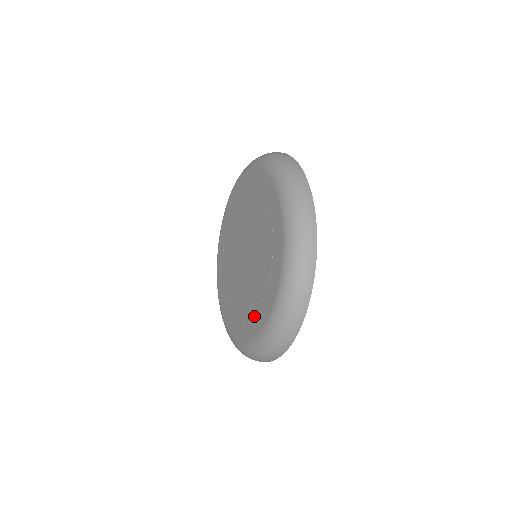
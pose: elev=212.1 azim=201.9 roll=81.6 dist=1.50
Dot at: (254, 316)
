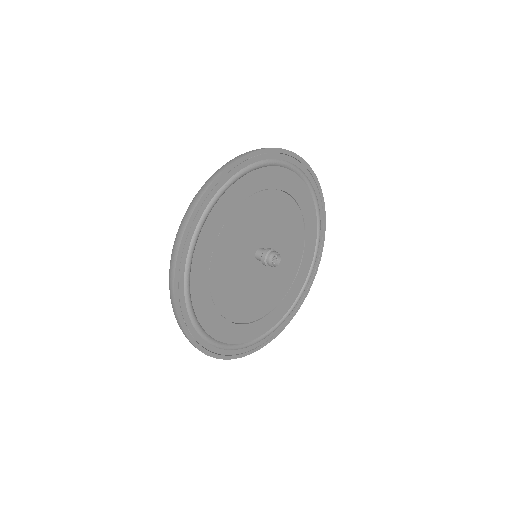
Dot at: occluded
